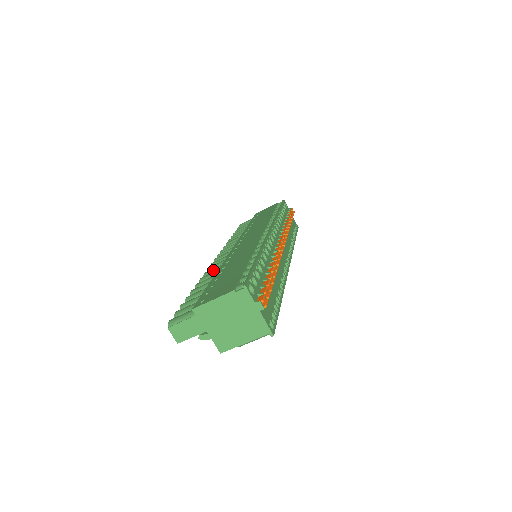
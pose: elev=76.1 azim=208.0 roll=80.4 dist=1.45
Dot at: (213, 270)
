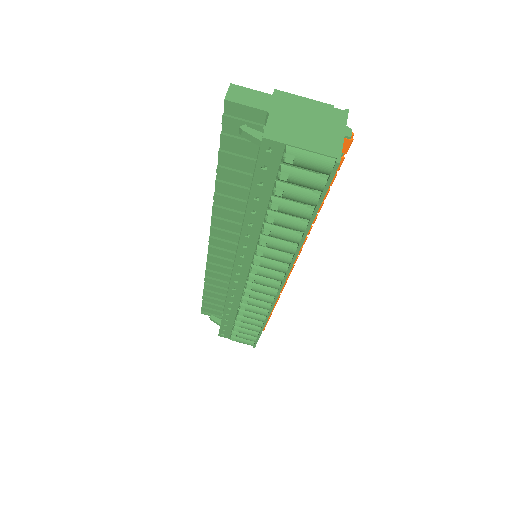
Dot at: occluded
